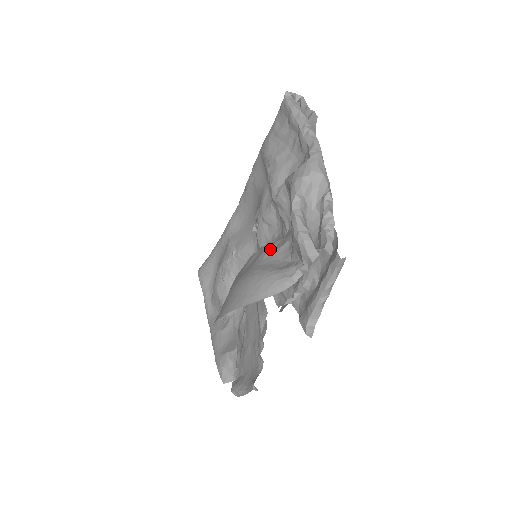
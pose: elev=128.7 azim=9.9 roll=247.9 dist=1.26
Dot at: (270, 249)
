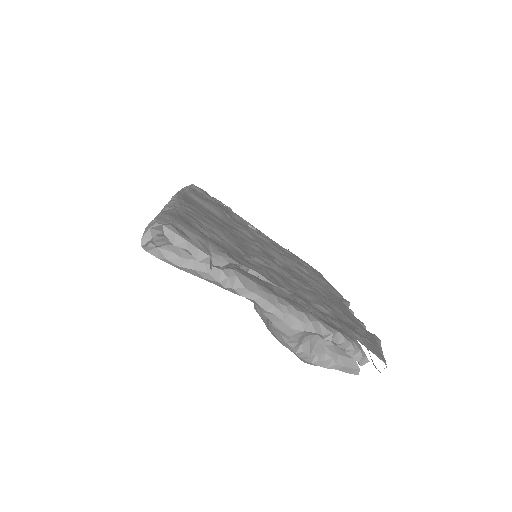
Dot at: occluded
